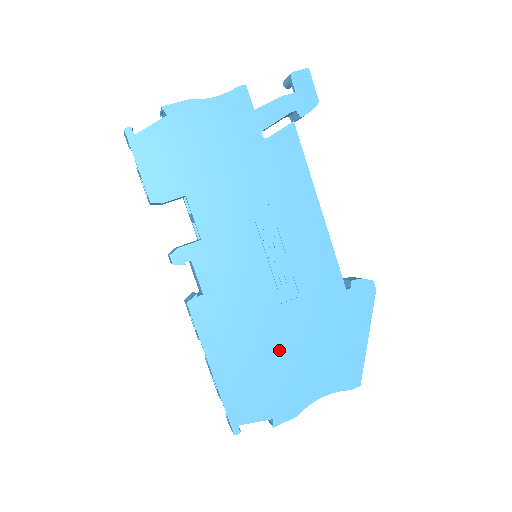
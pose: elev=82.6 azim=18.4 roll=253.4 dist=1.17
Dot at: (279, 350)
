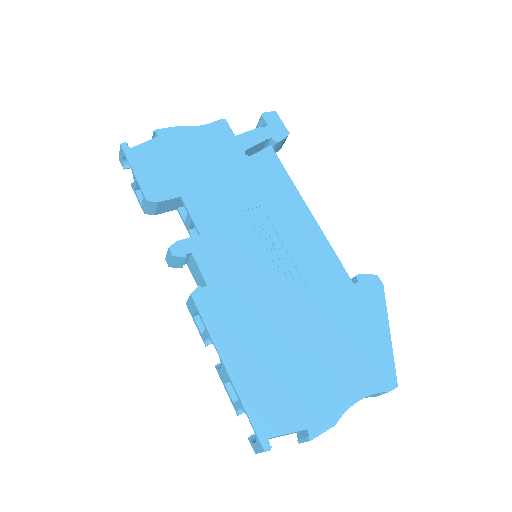
Dot at: (298, 345)
